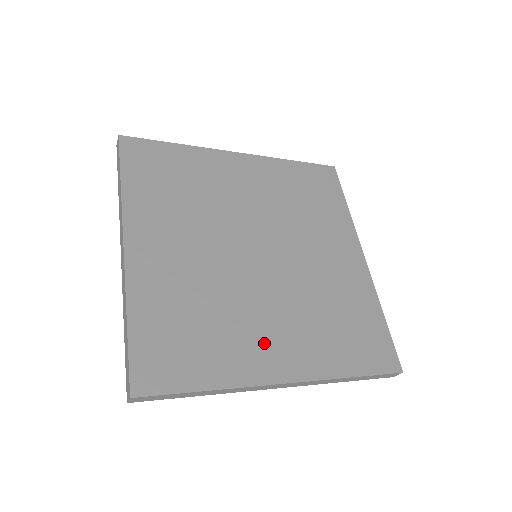
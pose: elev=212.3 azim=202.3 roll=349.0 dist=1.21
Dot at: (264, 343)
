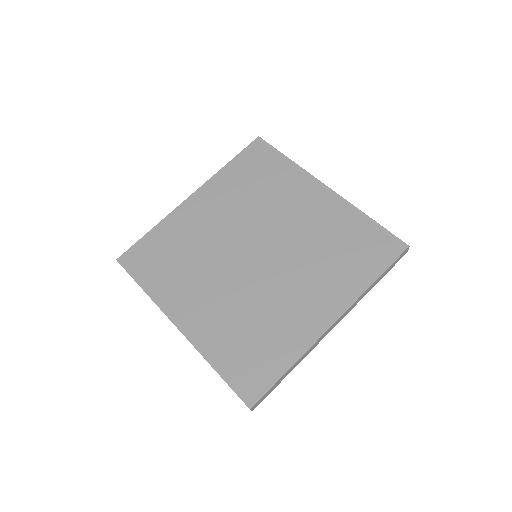
Dot at: (192, 298)
